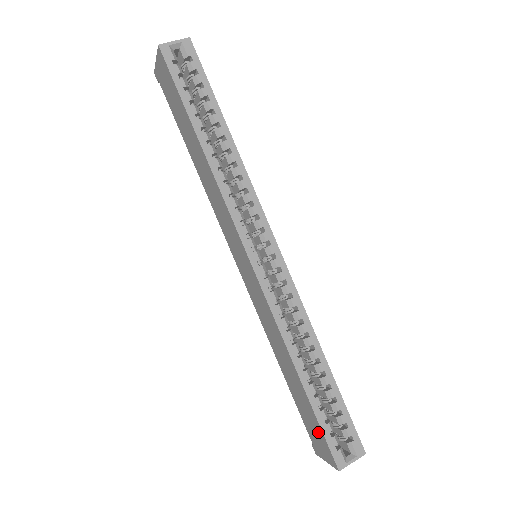
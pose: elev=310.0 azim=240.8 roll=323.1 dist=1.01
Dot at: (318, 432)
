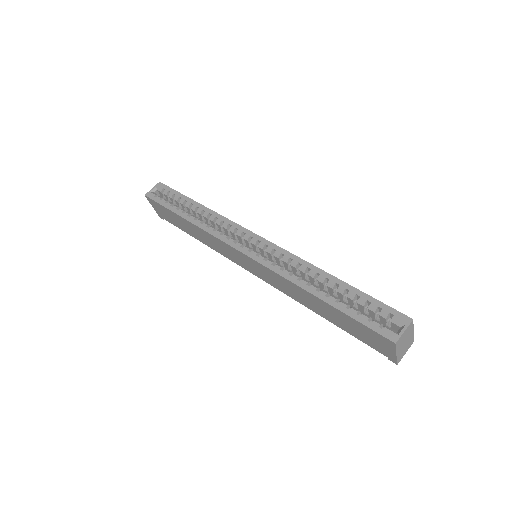
Dot at: (364, 330)
